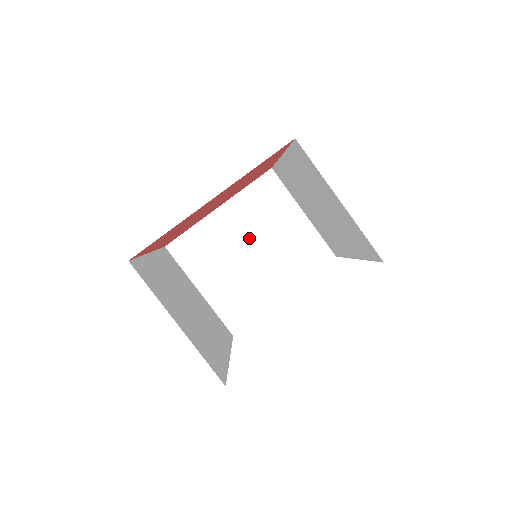
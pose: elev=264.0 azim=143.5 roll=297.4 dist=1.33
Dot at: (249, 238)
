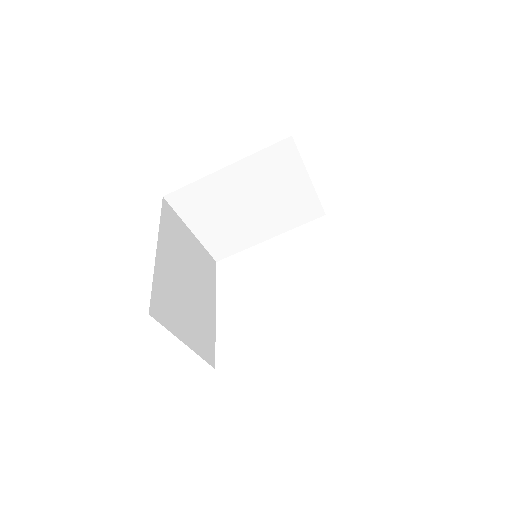
Dot at: (249, 195)
